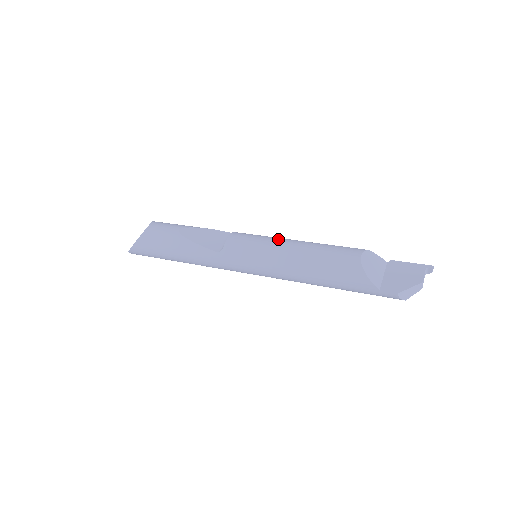
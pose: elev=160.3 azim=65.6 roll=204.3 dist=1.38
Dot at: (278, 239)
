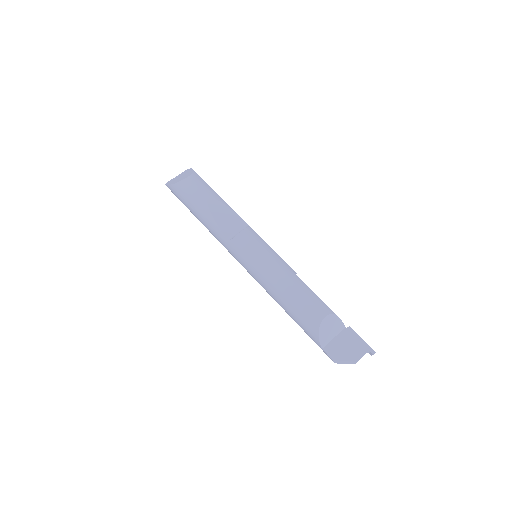
Dot at: (276, 259)
